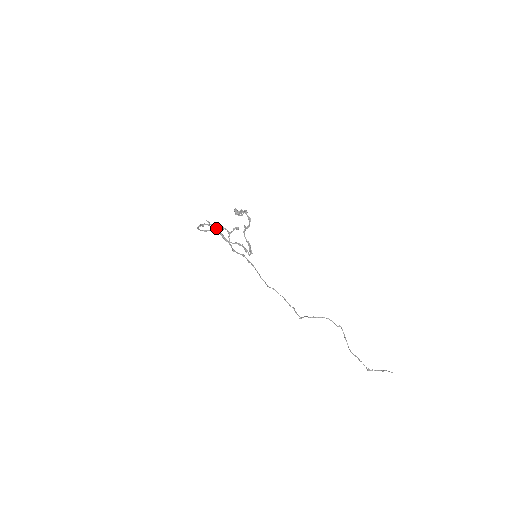
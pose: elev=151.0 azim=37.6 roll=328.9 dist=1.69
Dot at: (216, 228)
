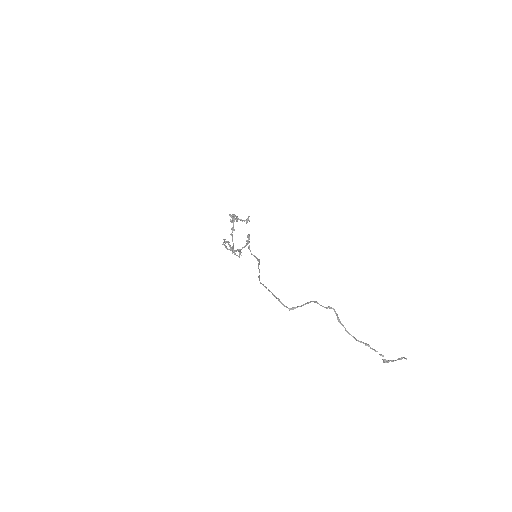
Dot at: (246, 244)
